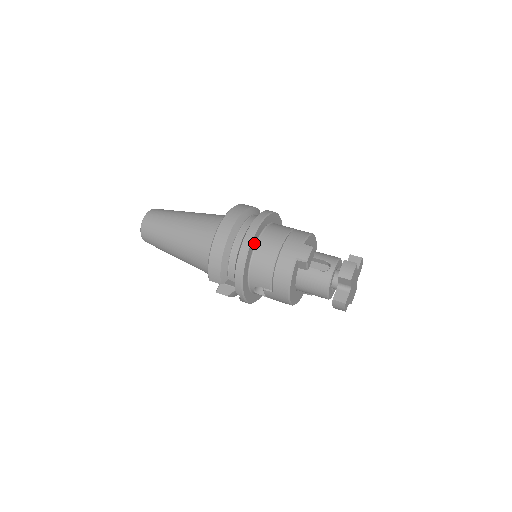
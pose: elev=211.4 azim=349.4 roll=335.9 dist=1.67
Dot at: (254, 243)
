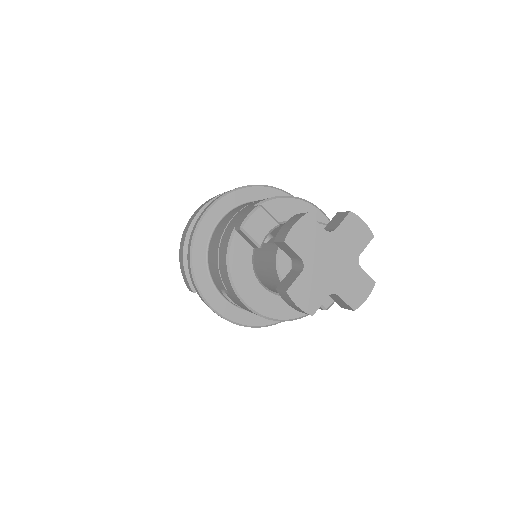
Dot at: (212, 224)
